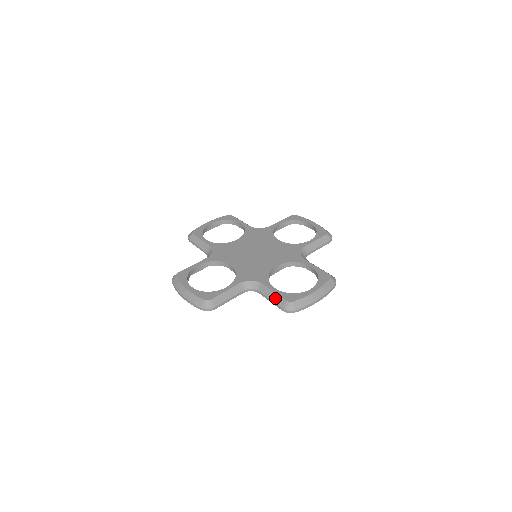
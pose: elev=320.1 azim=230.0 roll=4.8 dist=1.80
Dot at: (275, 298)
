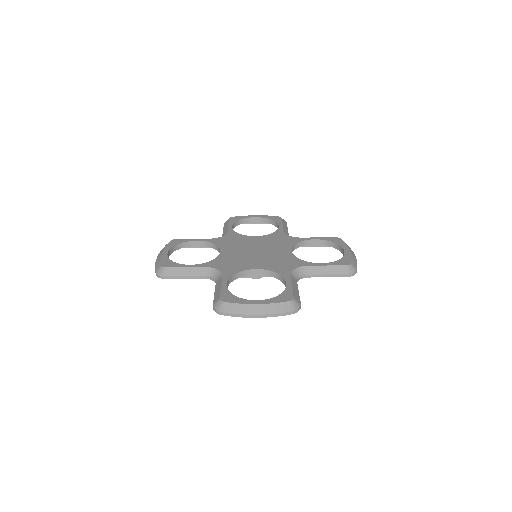
Dot at: (217, 292)
